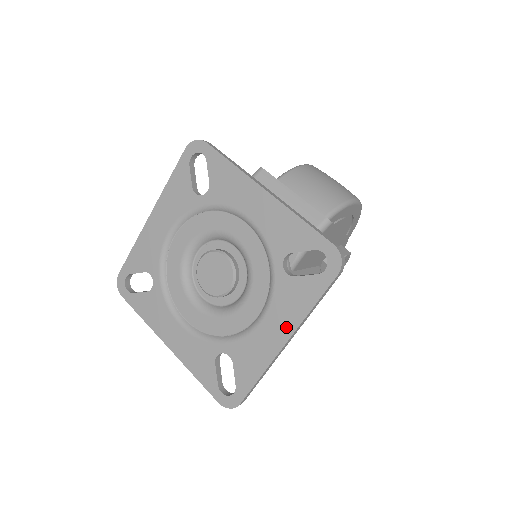
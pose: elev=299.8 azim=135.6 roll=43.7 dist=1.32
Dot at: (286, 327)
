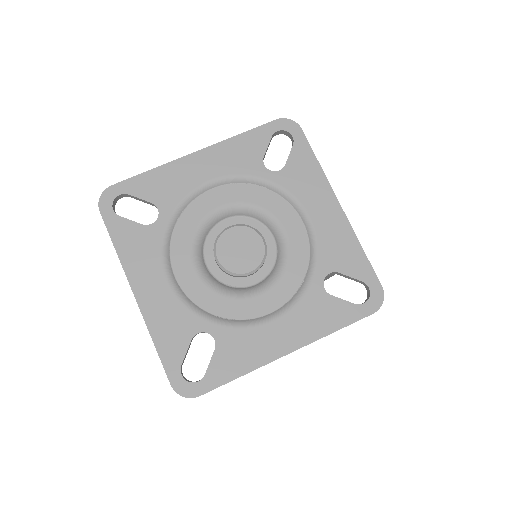
Dot at: (298, 337)
